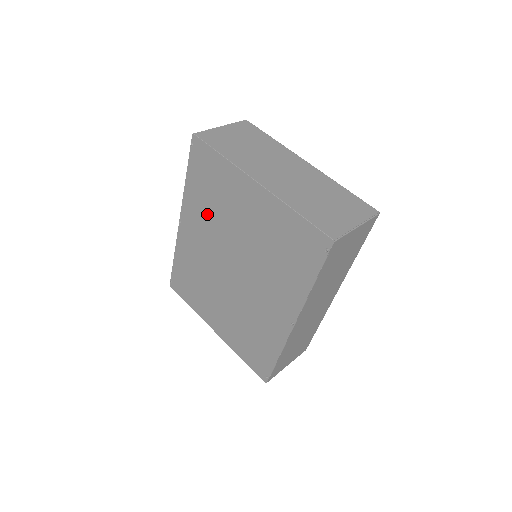
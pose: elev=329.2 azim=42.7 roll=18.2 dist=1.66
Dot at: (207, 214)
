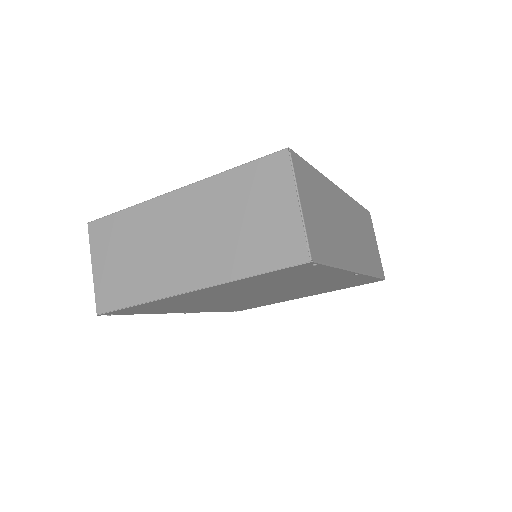
Dot at: occluded
